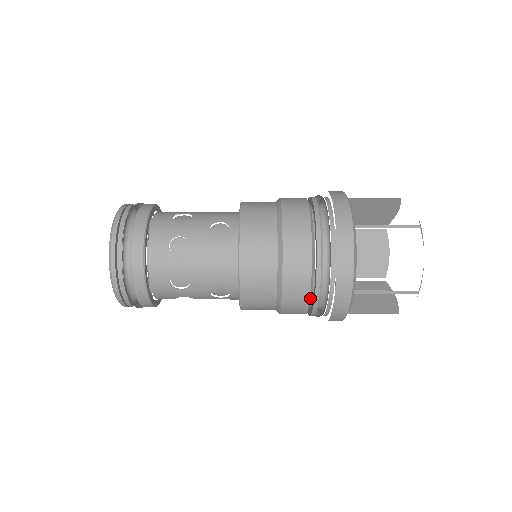
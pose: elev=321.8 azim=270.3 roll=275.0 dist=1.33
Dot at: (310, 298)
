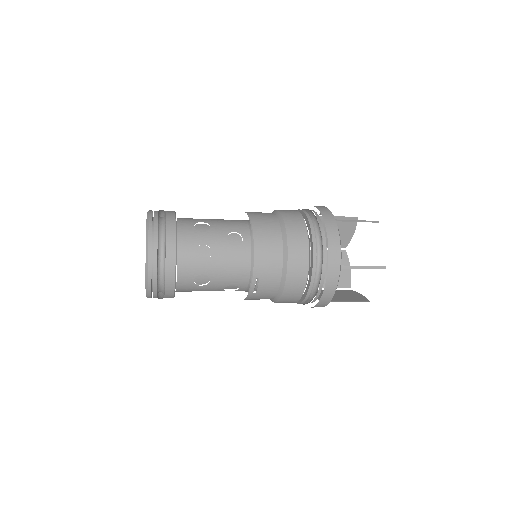
Dot at: (306, 226)
